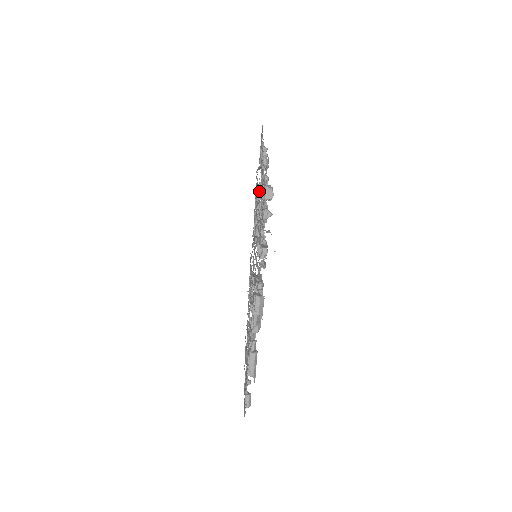
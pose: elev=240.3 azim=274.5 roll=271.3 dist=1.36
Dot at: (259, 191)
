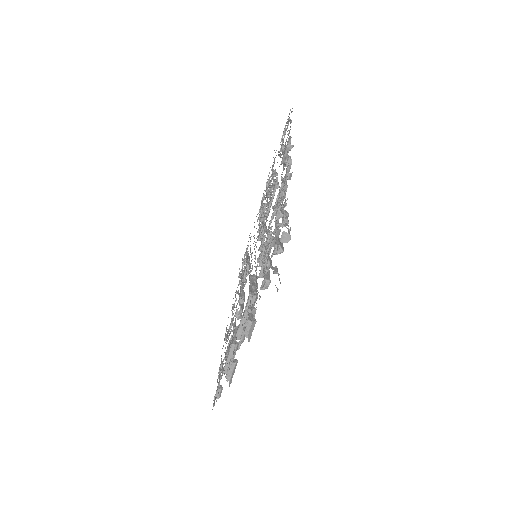
Dot at: (274, 191)
